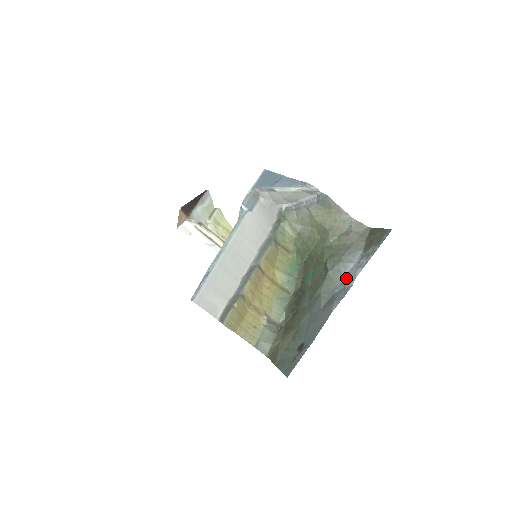
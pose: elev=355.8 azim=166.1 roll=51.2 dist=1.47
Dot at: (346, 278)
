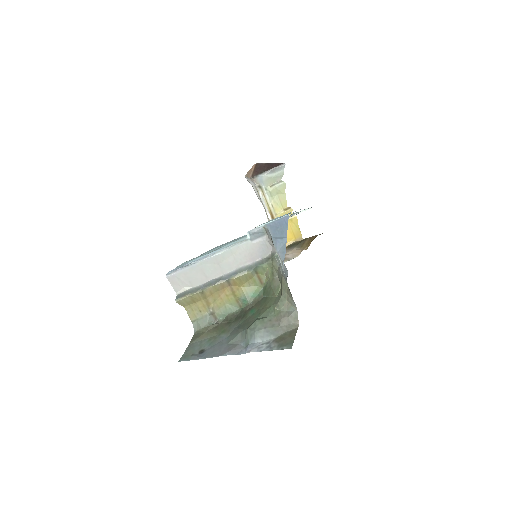
Dot at: (249, 344)
